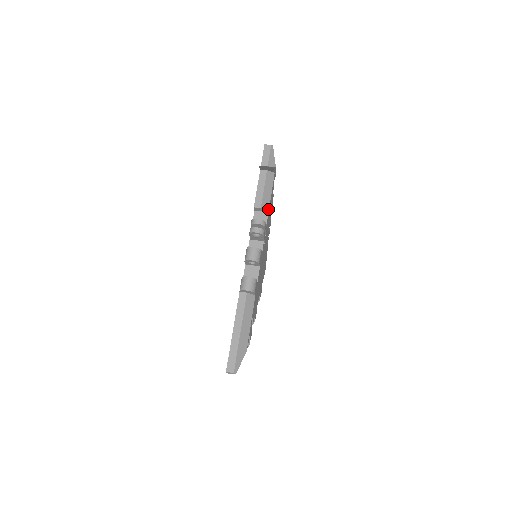
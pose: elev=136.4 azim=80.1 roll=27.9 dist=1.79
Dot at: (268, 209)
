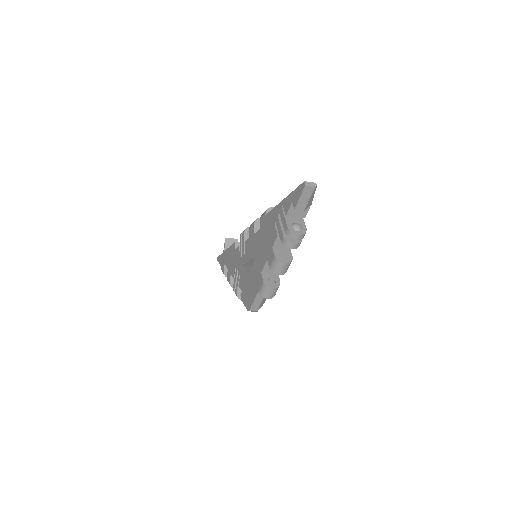
Dot at: occluded
